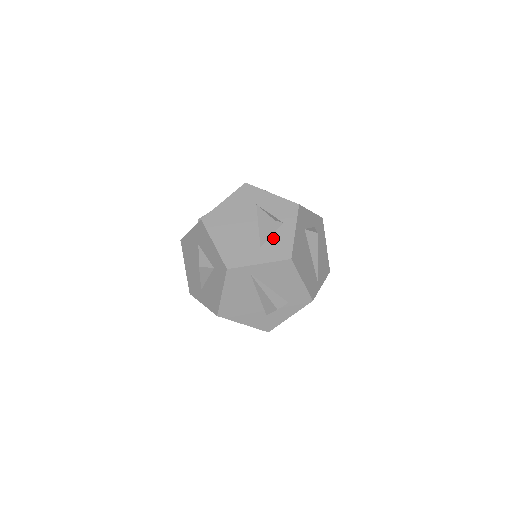
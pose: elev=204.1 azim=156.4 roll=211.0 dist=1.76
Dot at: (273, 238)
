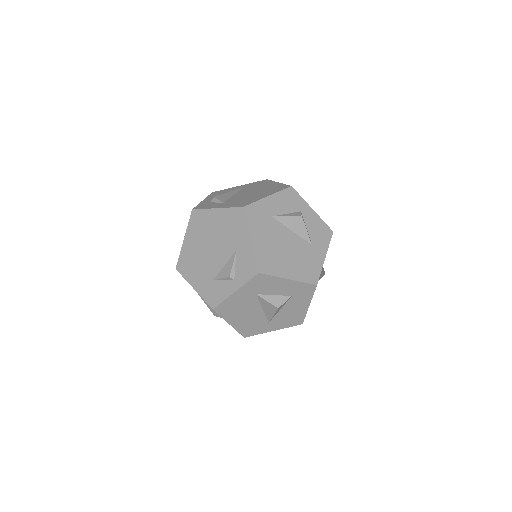
Dot at: (310, 230)
